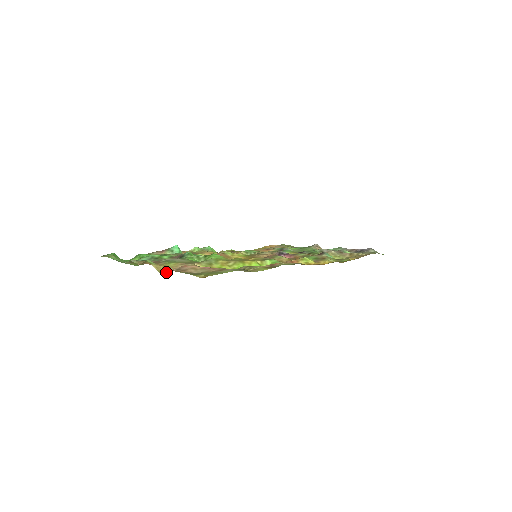
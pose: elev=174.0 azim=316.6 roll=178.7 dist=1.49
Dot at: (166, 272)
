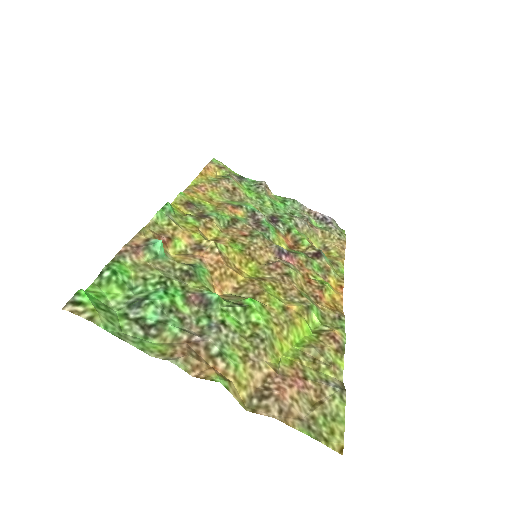
Dot at: (258, 410)
